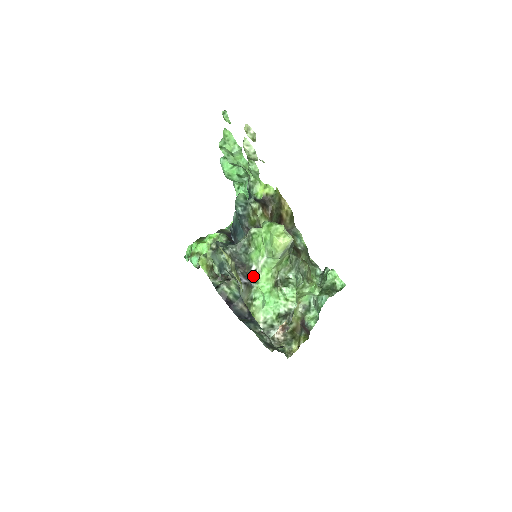
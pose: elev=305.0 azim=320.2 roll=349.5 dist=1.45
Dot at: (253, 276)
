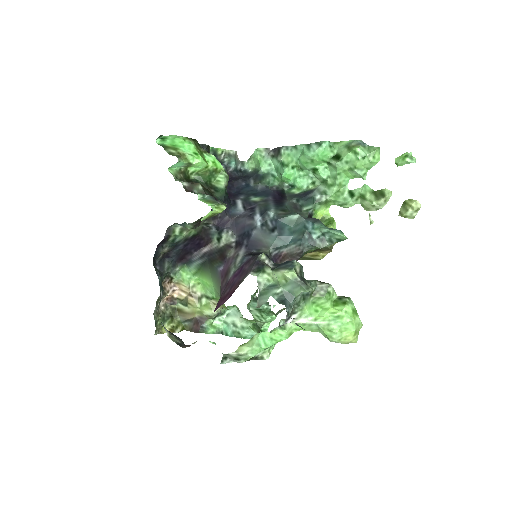
Dot at: (288, 322)
